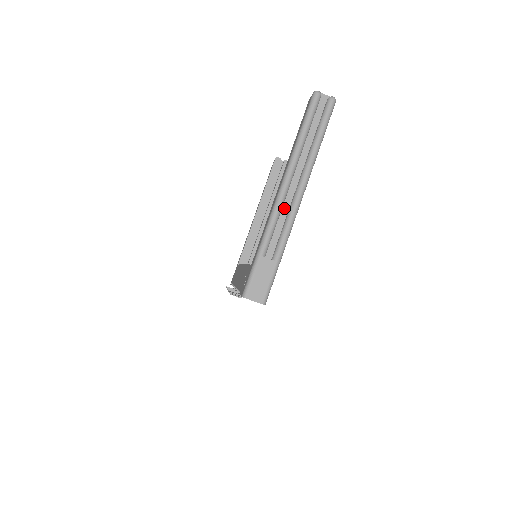
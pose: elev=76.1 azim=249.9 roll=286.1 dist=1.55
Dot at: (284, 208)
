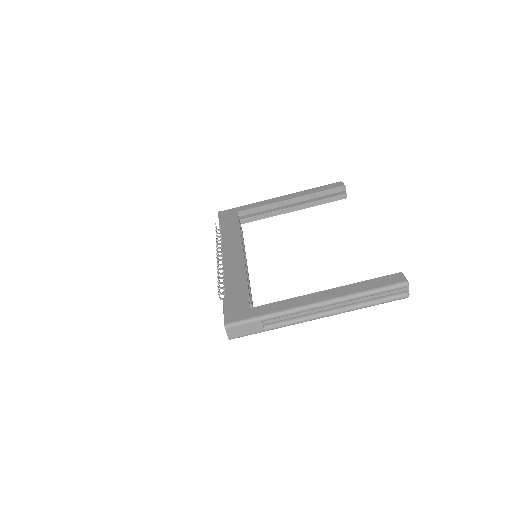
Dot at: (306, 311)
